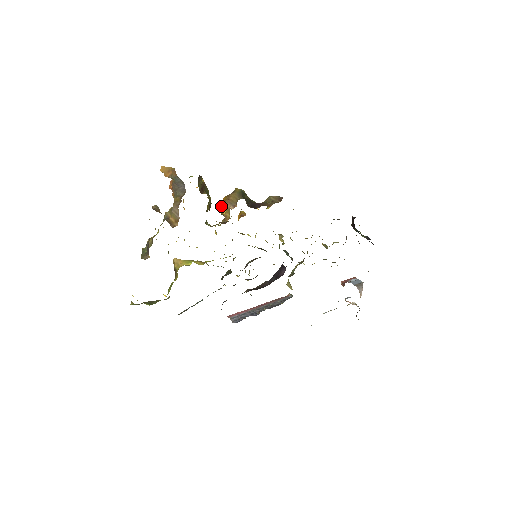
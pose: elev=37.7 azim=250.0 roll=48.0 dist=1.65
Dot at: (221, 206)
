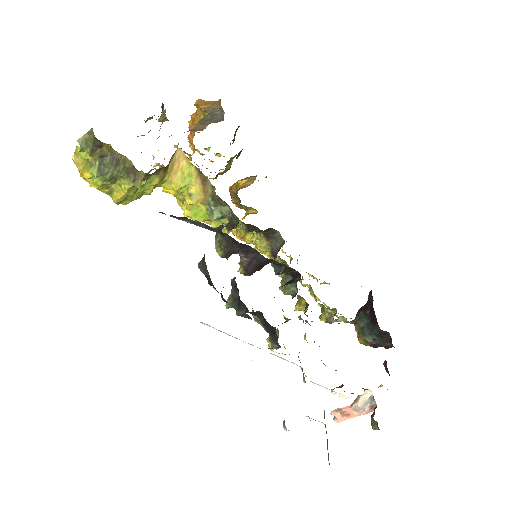
Dot at: occluded
